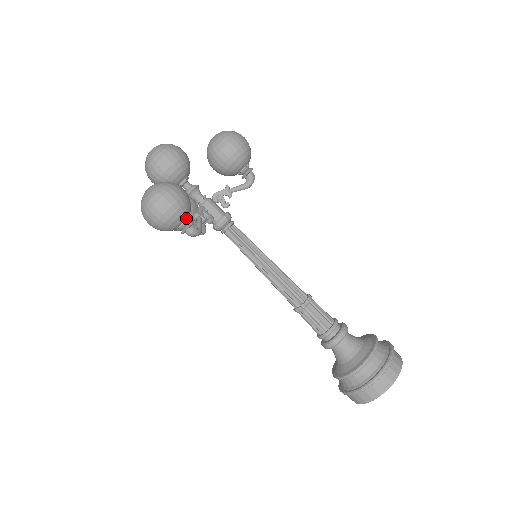
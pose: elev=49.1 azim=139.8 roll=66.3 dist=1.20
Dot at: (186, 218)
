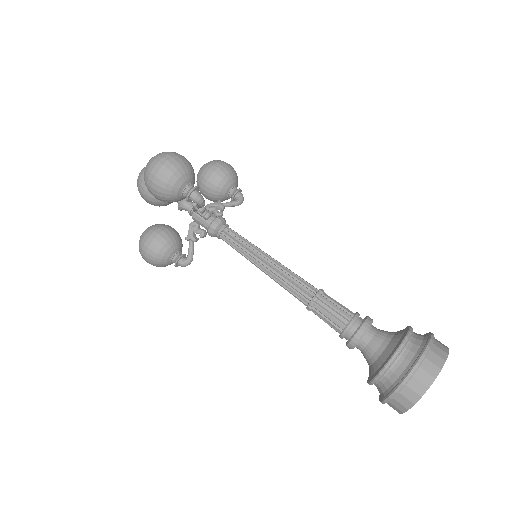
Dot at: (192, 182)
